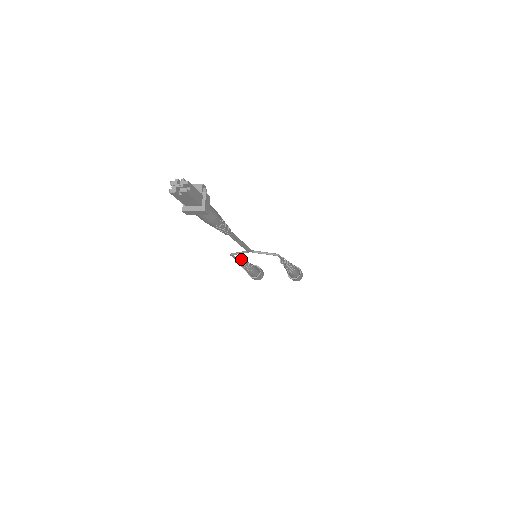
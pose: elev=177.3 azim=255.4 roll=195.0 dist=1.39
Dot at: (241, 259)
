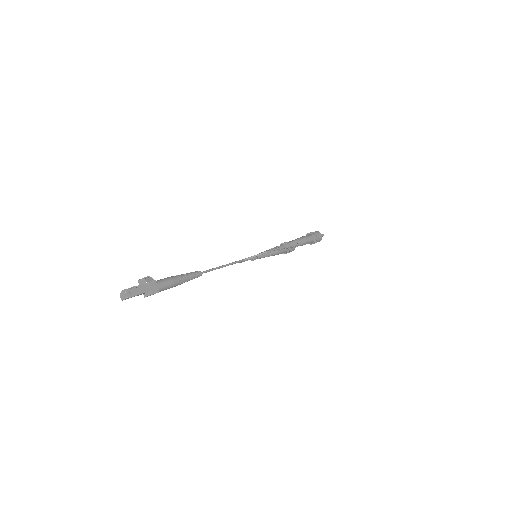
Dot at: occluded
